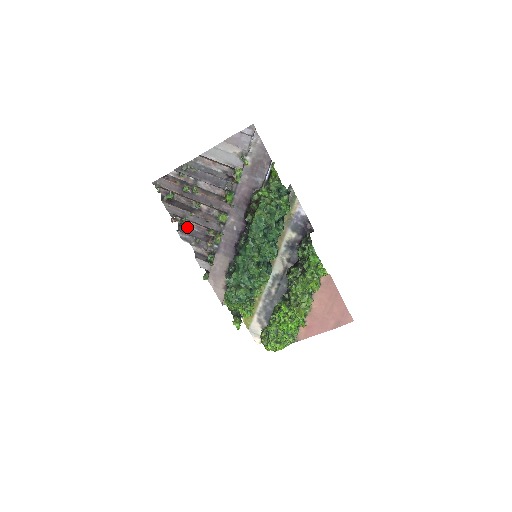
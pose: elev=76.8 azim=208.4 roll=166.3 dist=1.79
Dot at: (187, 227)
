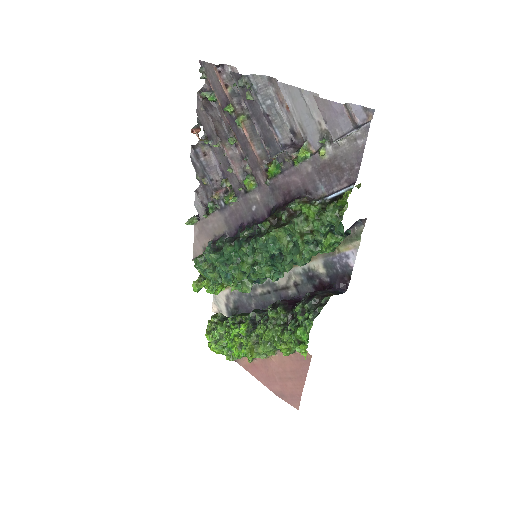
Dot at: (210, 150)
